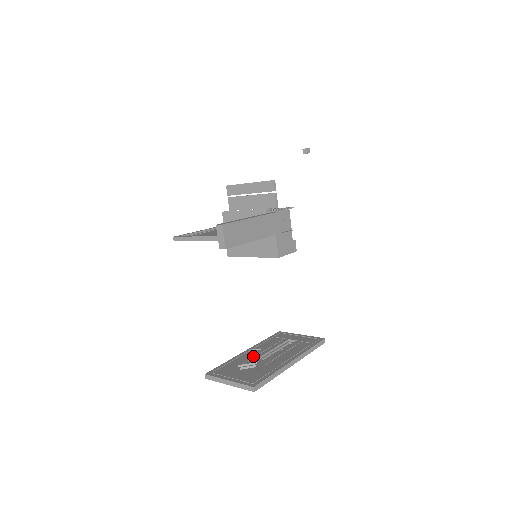
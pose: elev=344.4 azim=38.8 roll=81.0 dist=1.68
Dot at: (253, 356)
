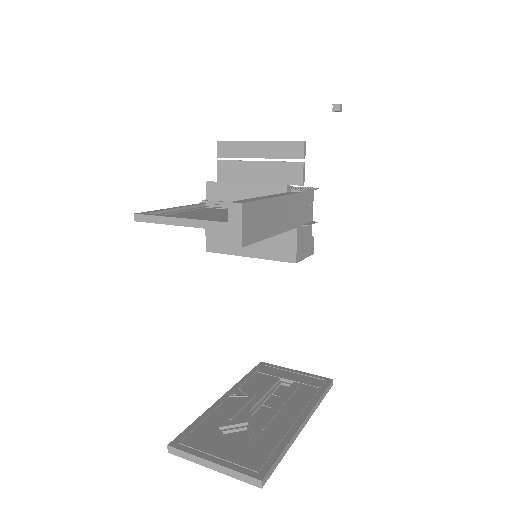
Dot at: (238, 409)
